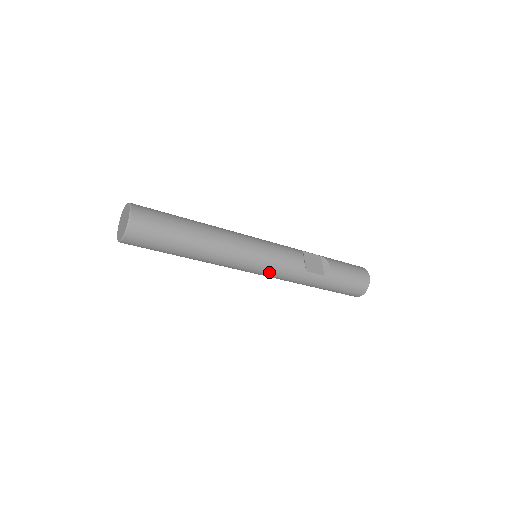
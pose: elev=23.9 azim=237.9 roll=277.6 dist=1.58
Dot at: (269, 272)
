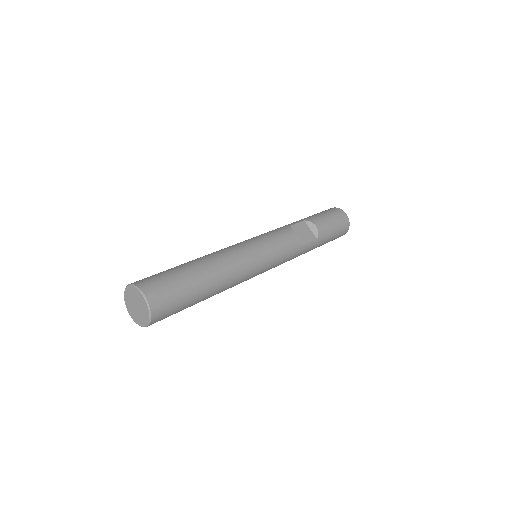
Dot at: (275, 265)
